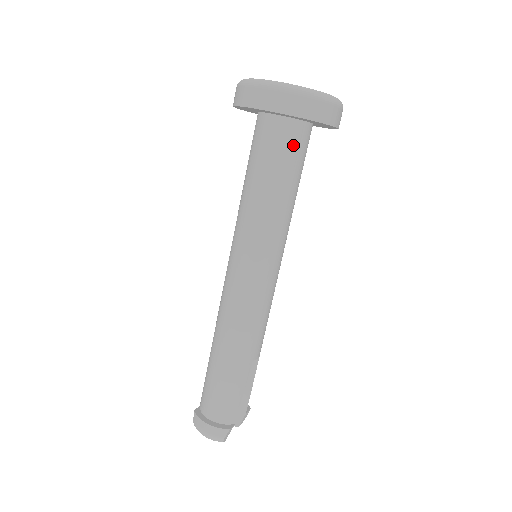
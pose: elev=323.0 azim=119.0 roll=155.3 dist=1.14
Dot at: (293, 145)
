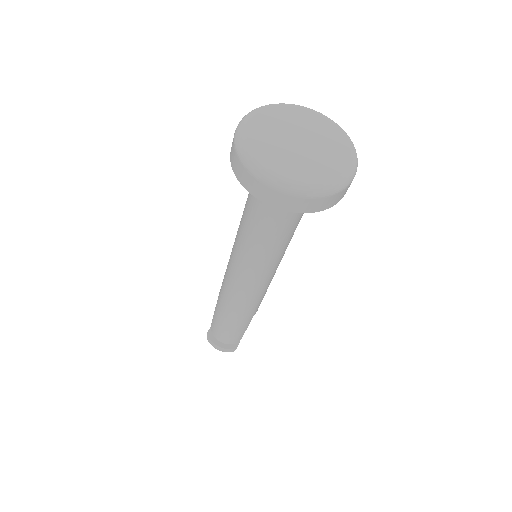
Dot at: occluded
